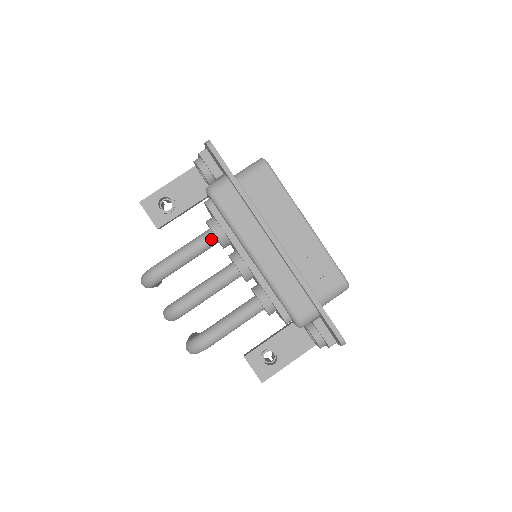
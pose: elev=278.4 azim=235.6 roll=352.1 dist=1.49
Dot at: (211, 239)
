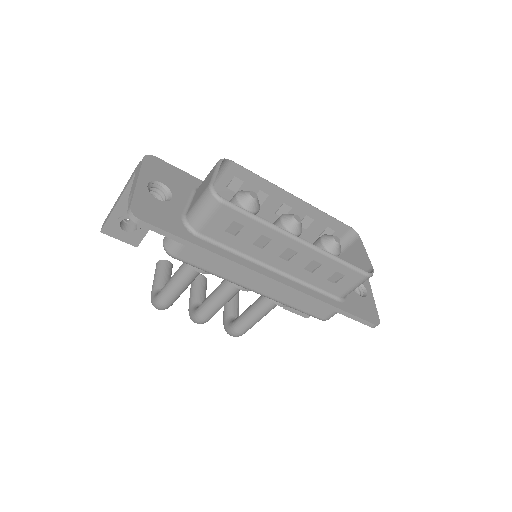
Dot at: occluded
